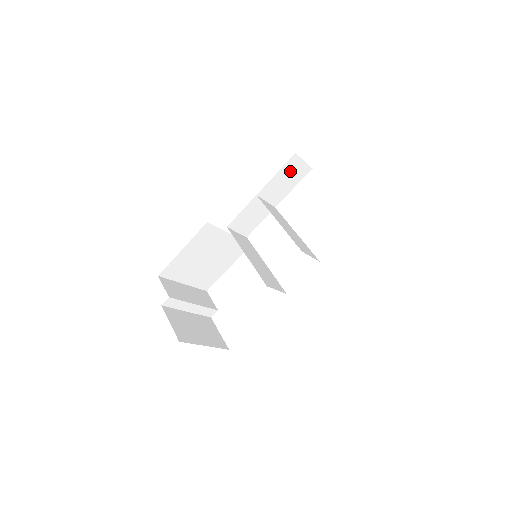
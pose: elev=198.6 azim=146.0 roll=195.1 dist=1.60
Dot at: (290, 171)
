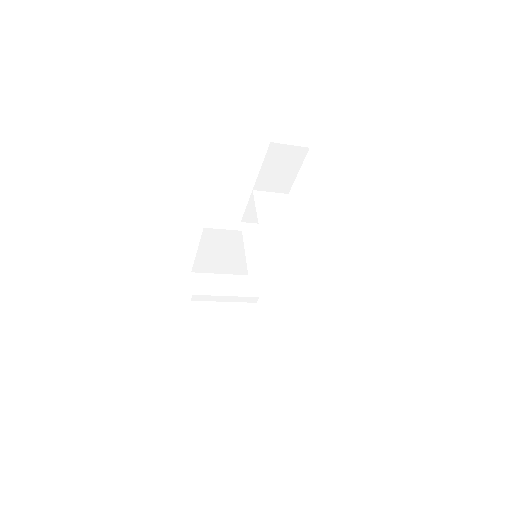
Dot at: (279, 159)
